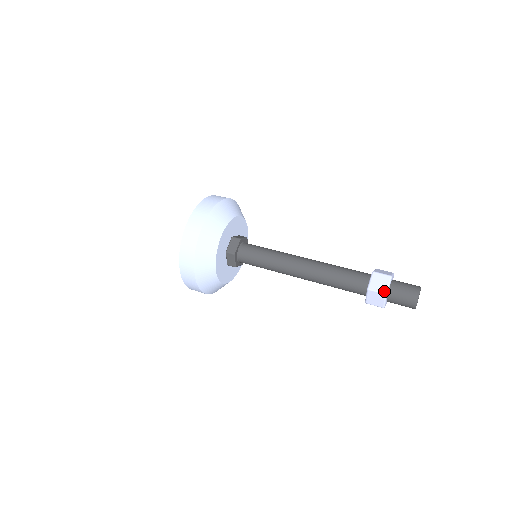
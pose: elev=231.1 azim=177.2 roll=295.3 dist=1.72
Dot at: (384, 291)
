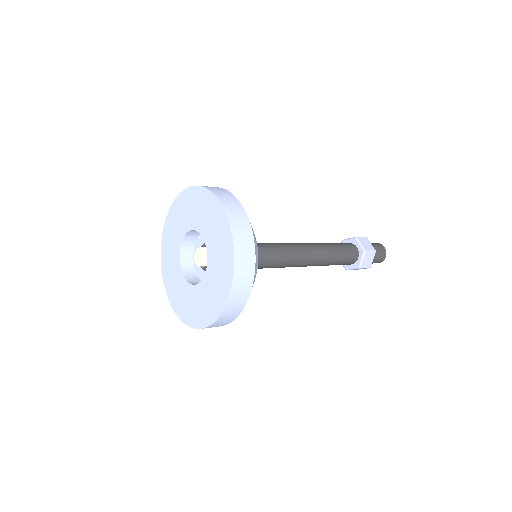
Dot at: (370, 266)
